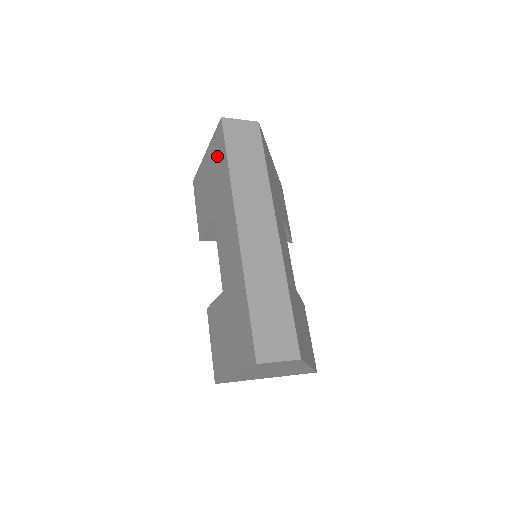
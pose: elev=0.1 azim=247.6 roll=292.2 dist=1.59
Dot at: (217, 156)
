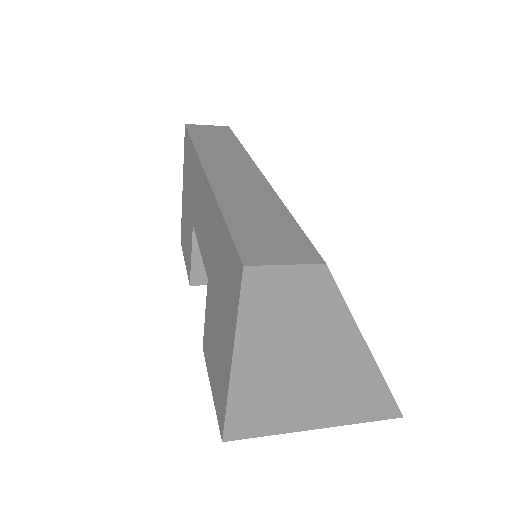
Dot at: (187, 161)
